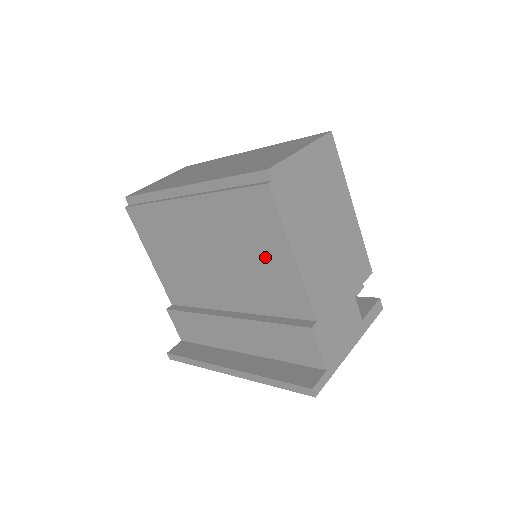
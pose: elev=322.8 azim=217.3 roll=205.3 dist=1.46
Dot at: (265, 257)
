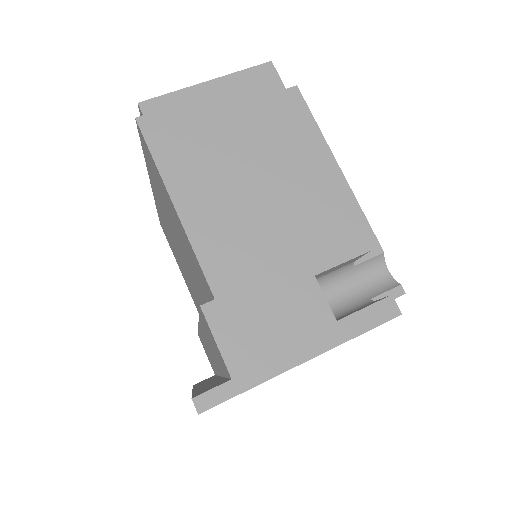
Dot at: (175, 222)
